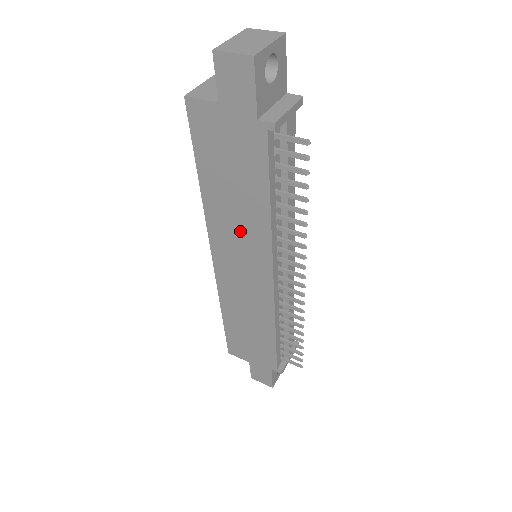
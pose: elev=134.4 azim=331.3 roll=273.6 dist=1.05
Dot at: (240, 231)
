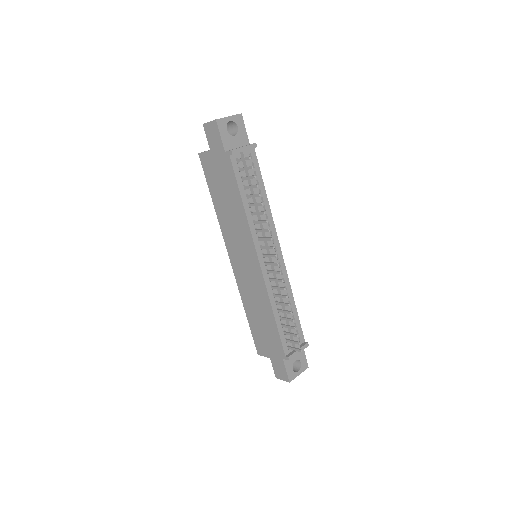
Dot at: (236, 230)
